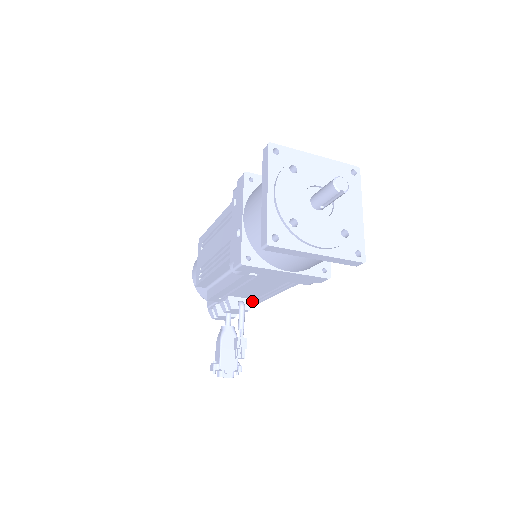
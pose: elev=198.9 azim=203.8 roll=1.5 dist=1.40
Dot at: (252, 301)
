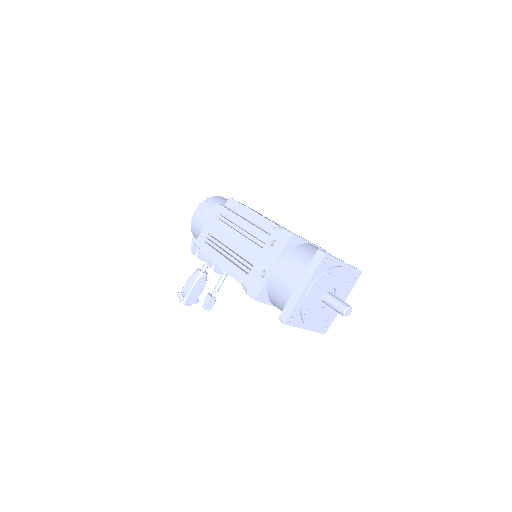
Dot at: occluded
